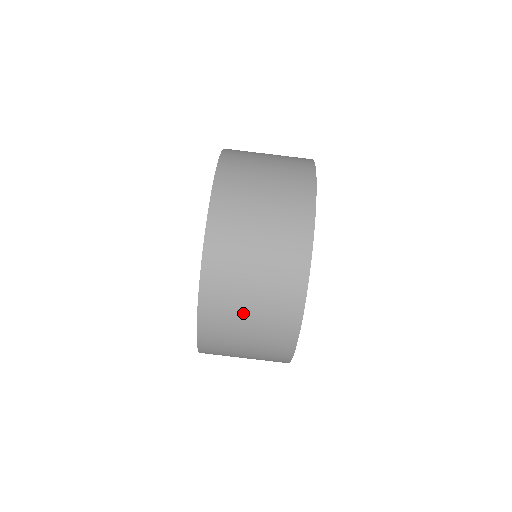
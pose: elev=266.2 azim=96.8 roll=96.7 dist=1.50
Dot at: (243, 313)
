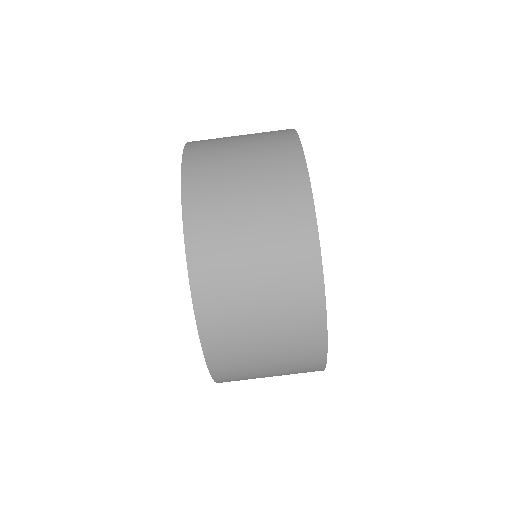
Dot at: (258, 352)
